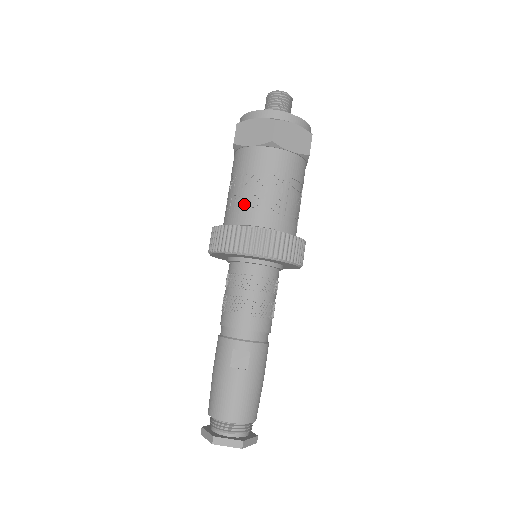
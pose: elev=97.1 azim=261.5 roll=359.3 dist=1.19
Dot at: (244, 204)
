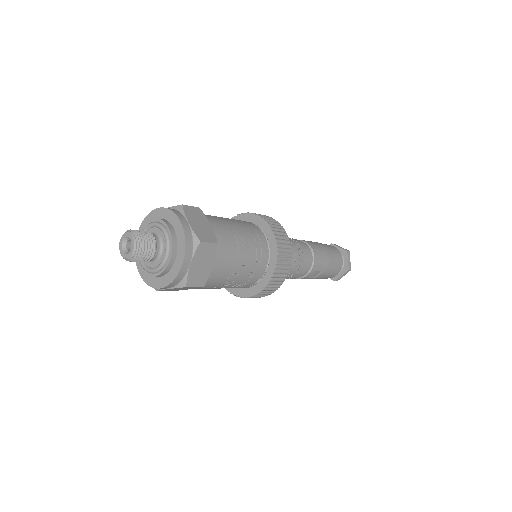
Dot at: occluded
